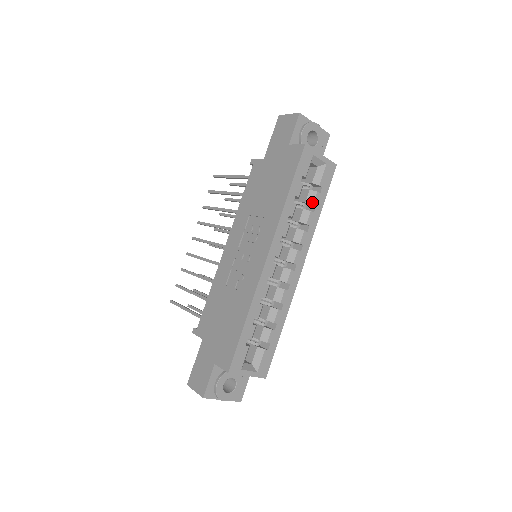
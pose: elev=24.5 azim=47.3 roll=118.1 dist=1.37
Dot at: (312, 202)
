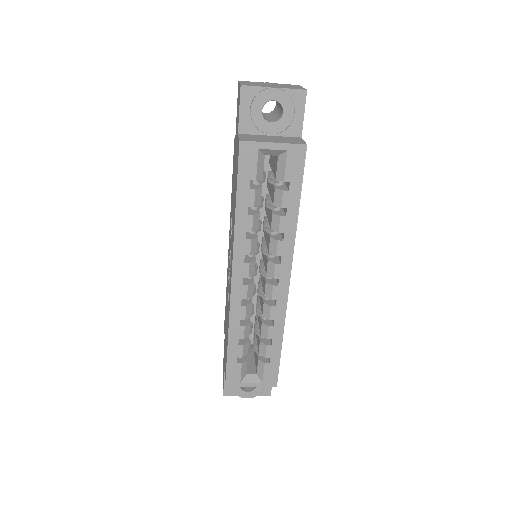
Dot at: (280, 204)
